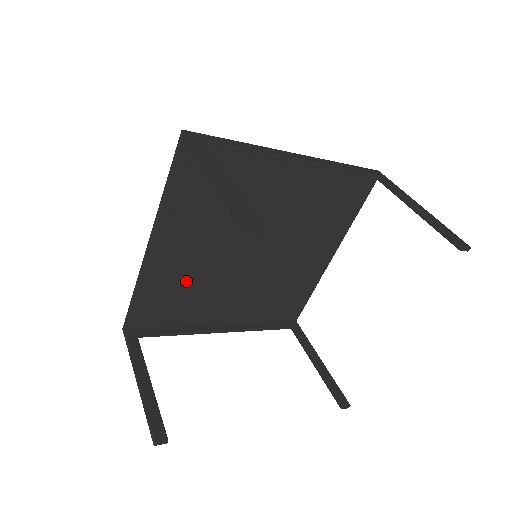
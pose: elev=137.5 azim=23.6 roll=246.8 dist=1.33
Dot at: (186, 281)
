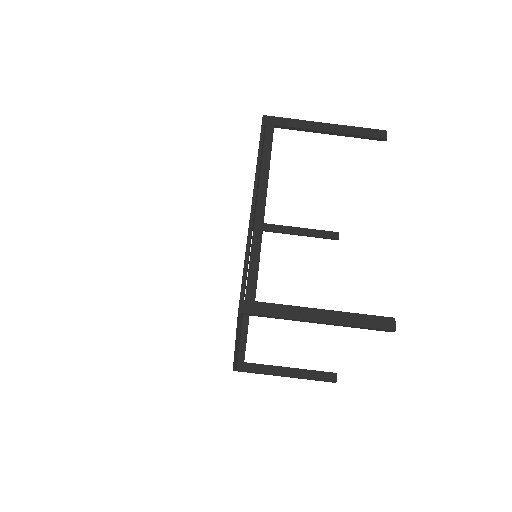
Dot at: occluded
